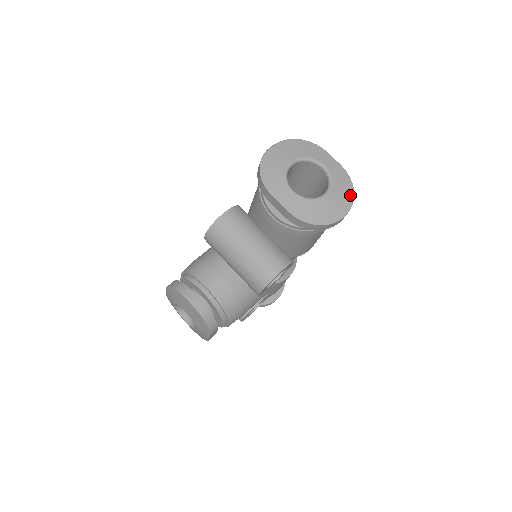
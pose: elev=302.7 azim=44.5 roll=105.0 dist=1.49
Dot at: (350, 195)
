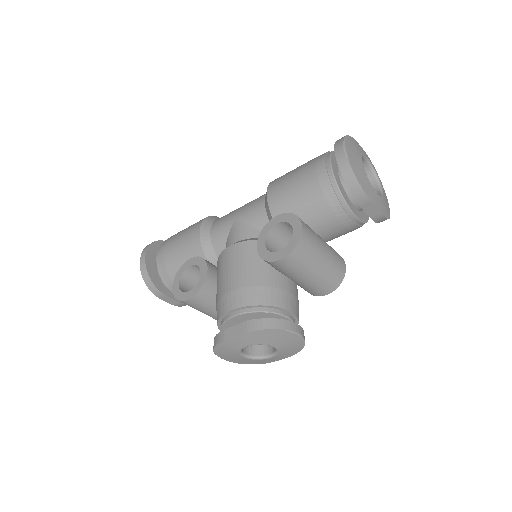
Dot at: (381, 182)
